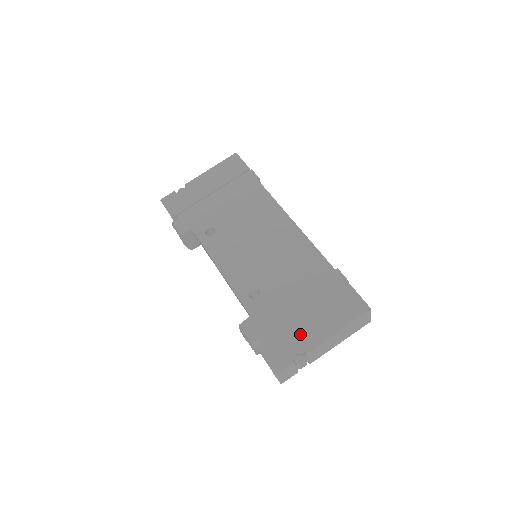
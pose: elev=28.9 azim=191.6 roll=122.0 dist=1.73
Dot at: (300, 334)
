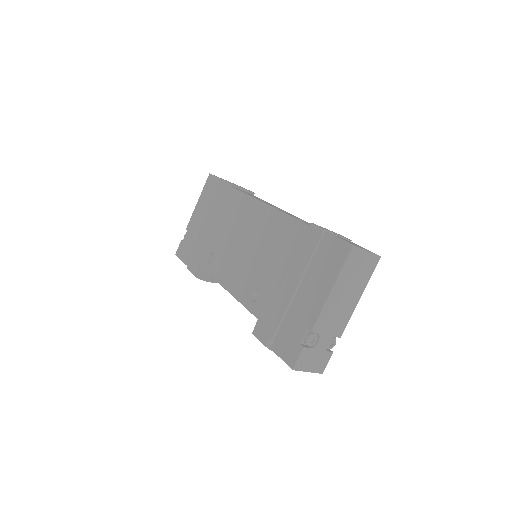
Dot at: (300, 313)
